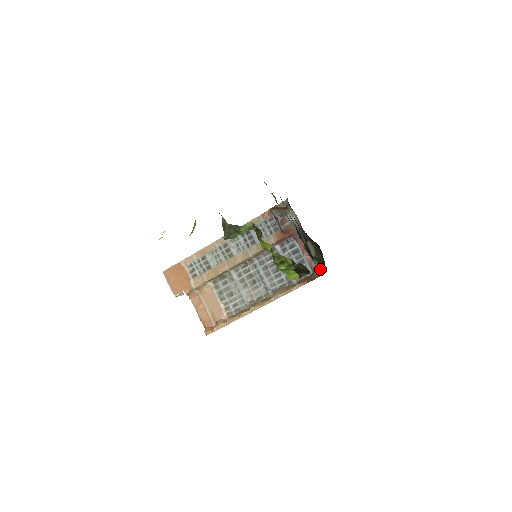
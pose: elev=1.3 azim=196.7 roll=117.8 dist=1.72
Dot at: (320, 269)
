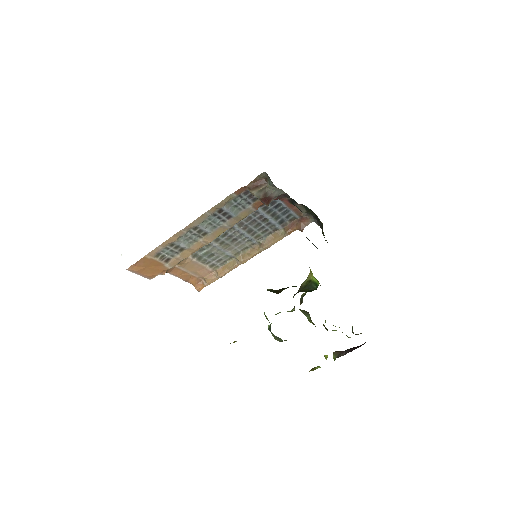
Dot at: (309, 215)
